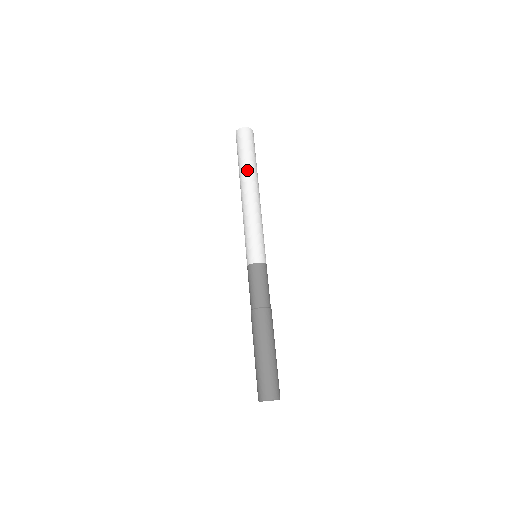
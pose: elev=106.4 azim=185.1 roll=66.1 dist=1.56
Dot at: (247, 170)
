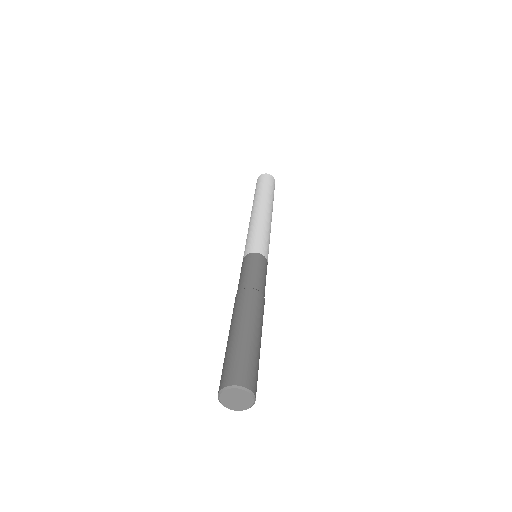
Dot at: (255, 198)
